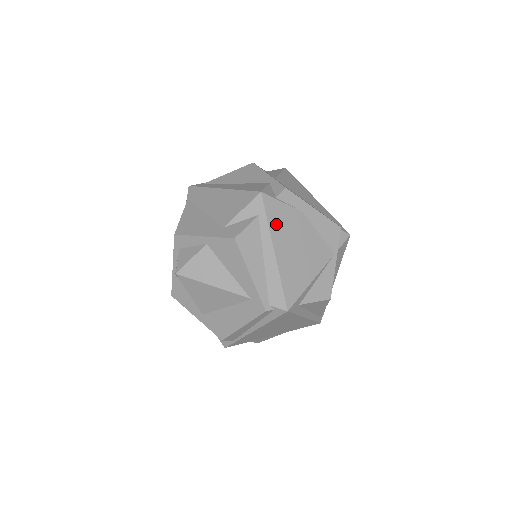
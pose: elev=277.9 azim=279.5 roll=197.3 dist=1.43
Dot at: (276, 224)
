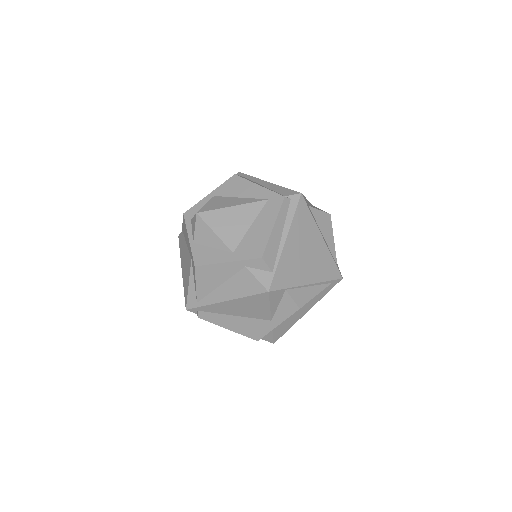
Dot at: occluded
